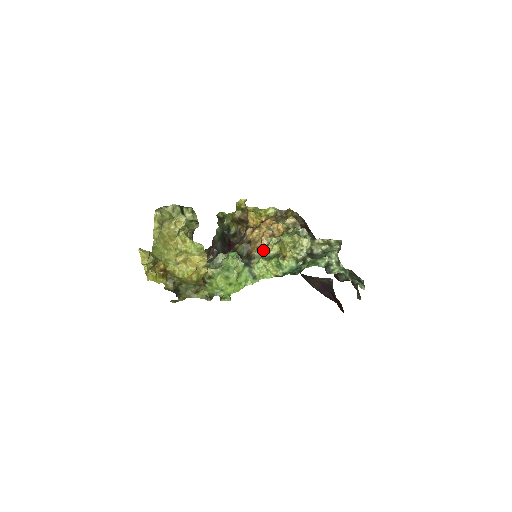
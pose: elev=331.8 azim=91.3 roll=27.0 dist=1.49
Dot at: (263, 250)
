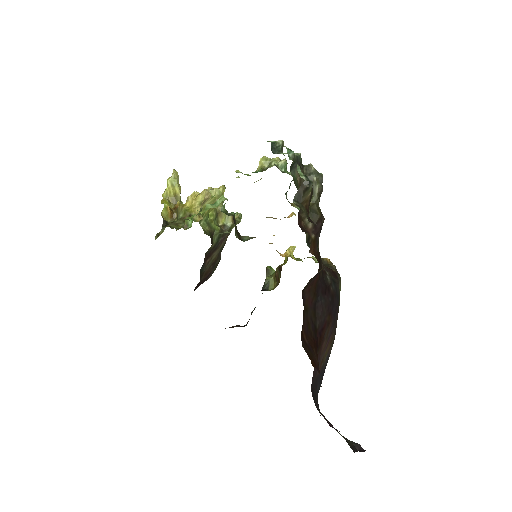
Dot at: occluded
